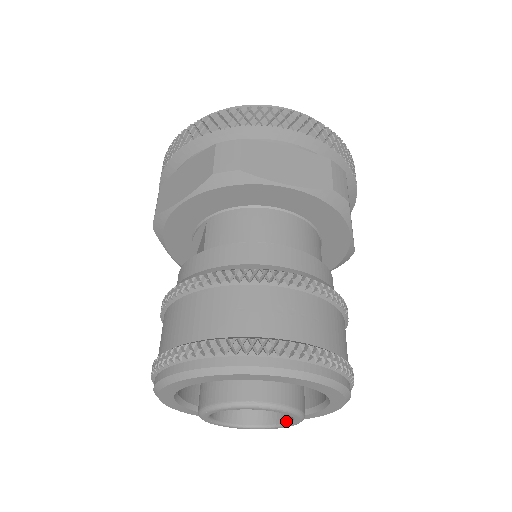
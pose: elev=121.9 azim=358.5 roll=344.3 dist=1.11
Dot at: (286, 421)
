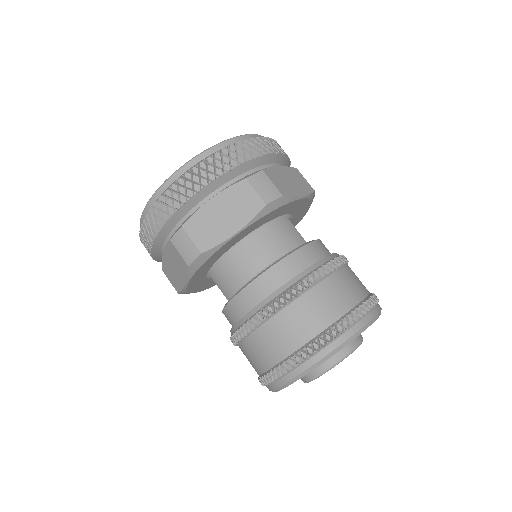
Dot at: occluded
